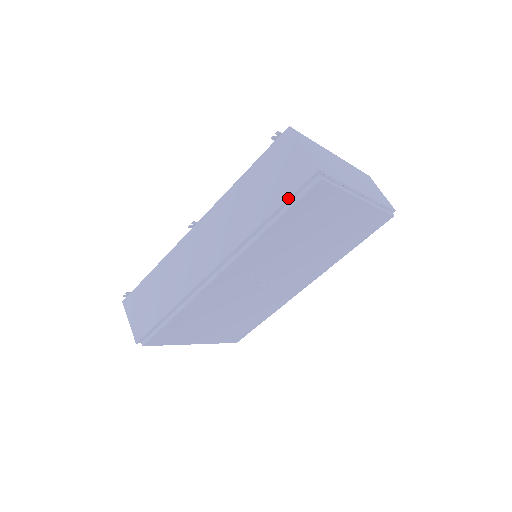
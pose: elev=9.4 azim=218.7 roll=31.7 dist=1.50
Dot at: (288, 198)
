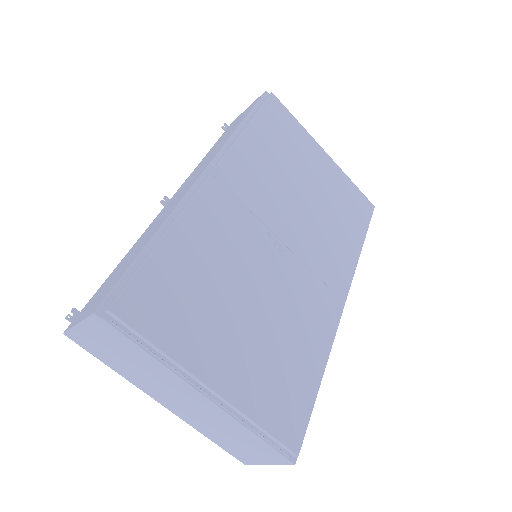
Dot at: (252, 108)
